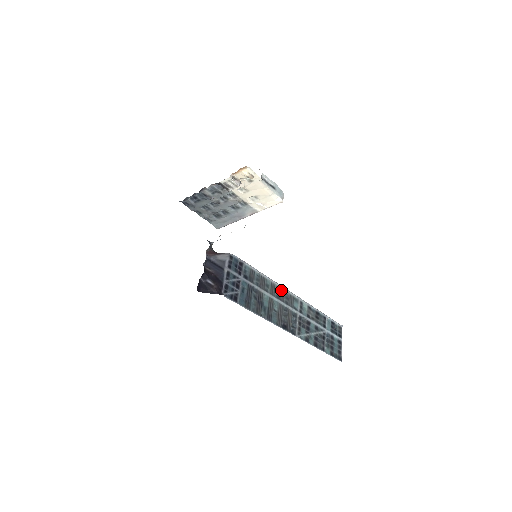
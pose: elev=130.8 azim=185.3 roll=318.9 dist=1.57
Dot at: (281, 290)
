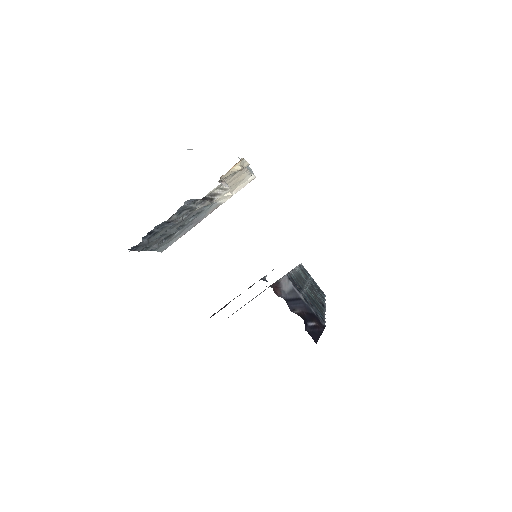
Dot at: (297, 273)
